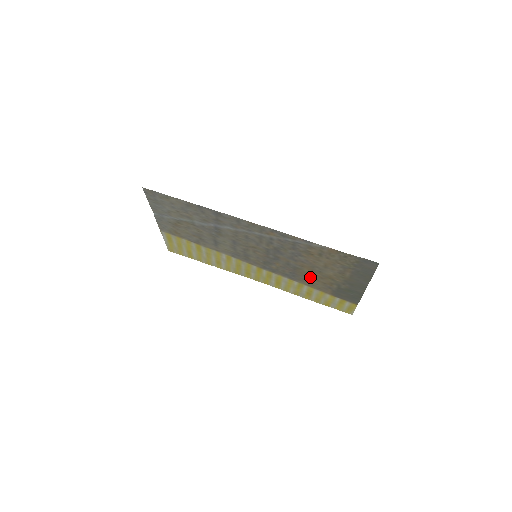
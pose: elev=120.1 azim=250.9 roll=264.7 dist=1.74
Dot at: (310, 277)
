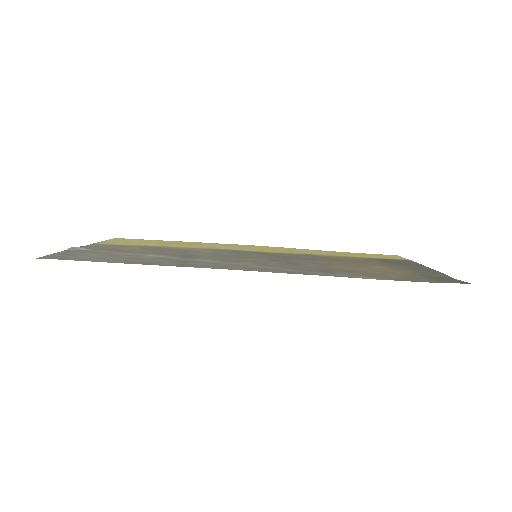
Dot at: (343, 260)
